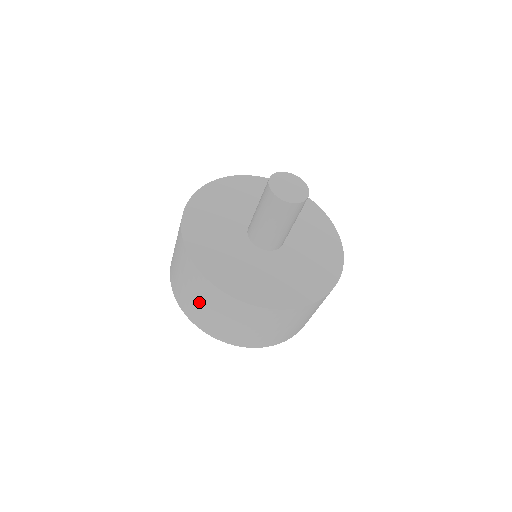
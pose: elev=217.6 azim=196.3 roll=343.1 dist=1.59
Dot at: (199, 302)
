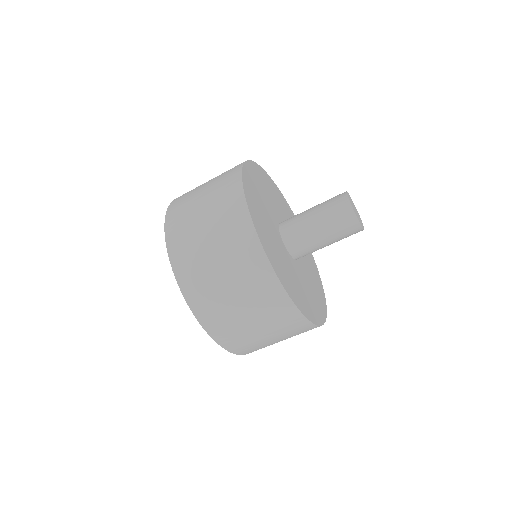
Dot at: (203, 208)
